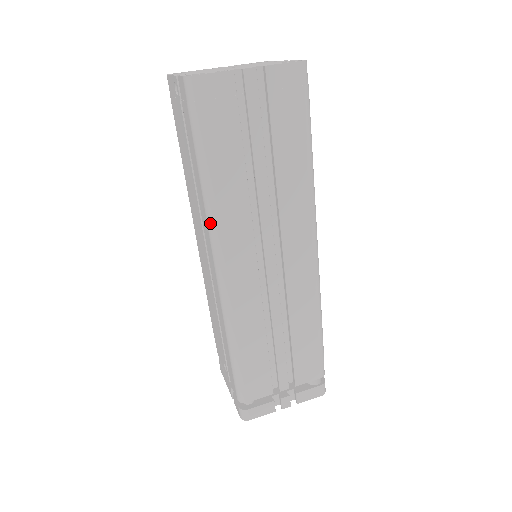
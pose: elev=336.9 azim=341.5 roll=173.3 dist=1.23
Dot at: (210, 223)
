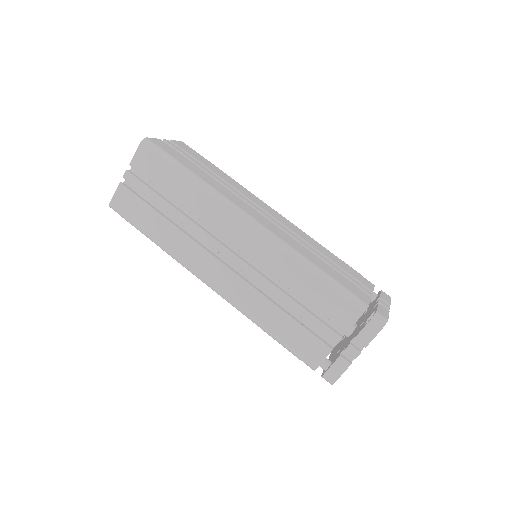
Dot at: occluded
